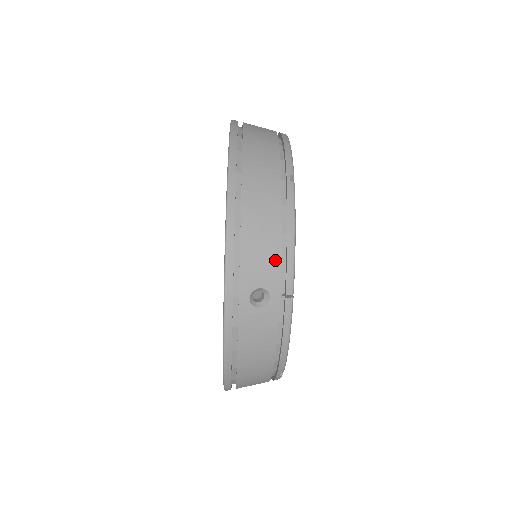
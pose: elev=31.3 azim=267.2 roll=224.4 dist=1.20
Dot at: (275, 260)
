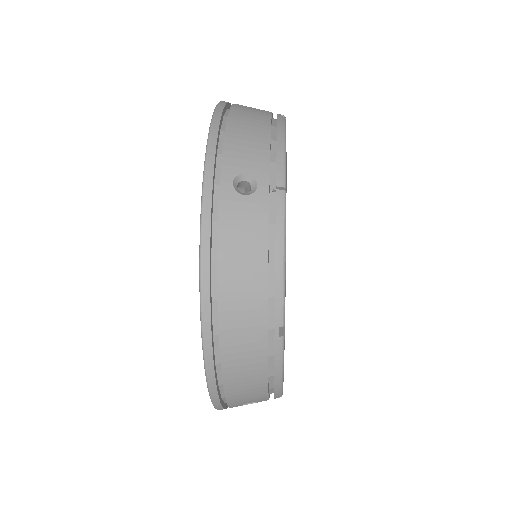
Dot at: (262, 394)
